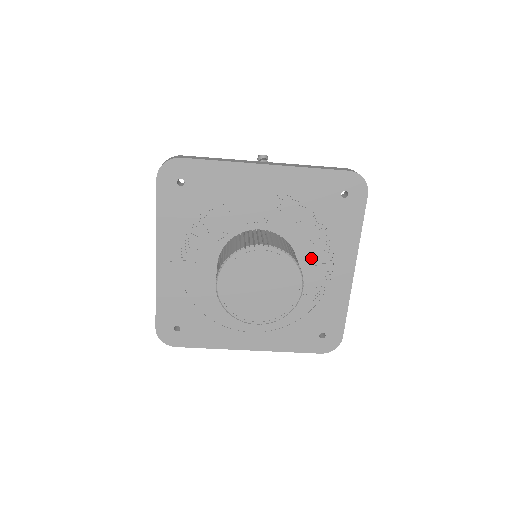
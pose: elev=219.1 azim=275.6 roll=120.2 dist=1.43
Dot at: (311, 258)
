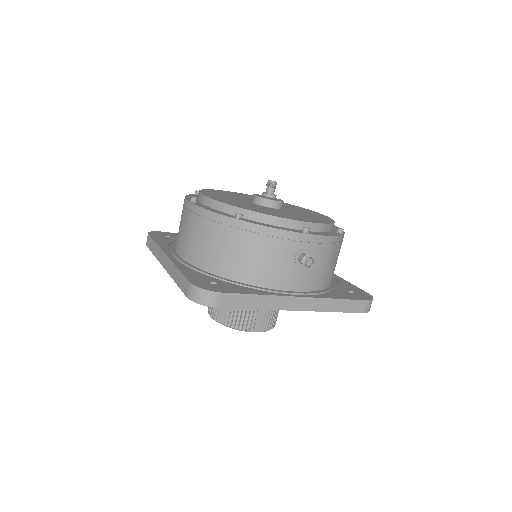
Dot at: occluded
